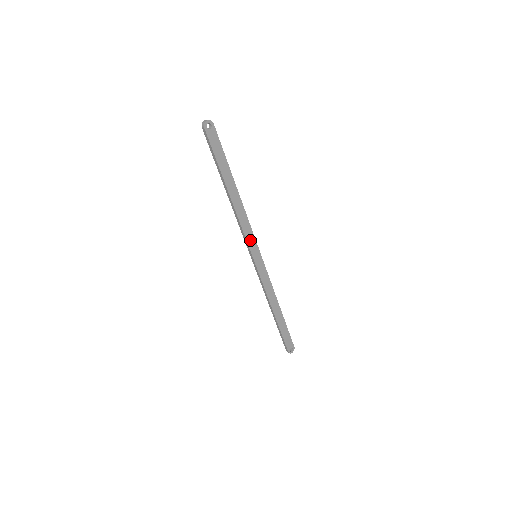
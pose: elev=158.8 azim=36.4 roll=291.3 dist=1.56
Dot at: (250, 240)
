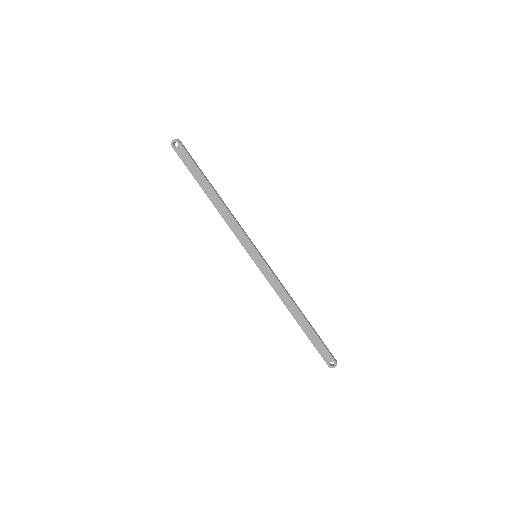
Dot at: (243, 240)
